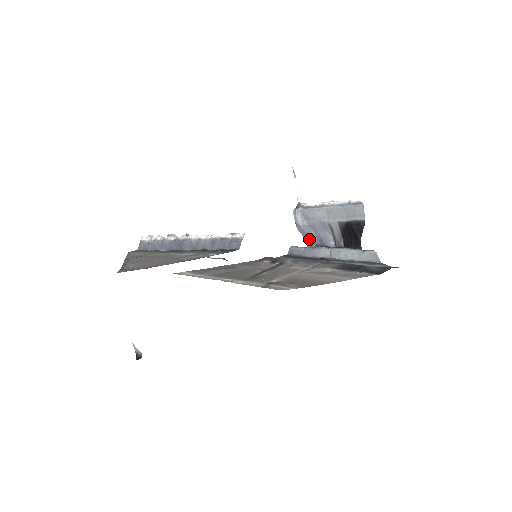
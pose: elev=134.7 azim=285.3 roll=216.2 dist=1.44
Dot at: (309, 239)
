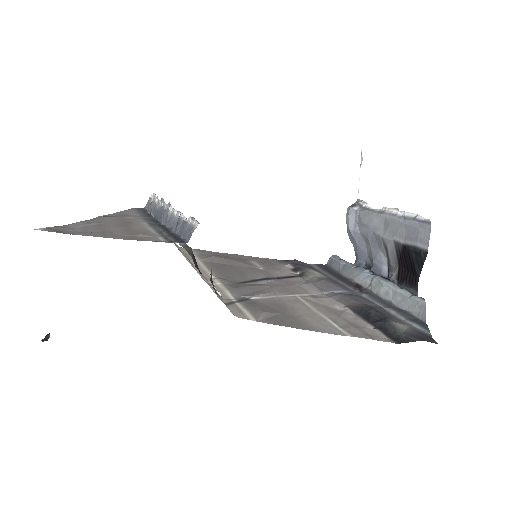
Dot at: (359, 253)
